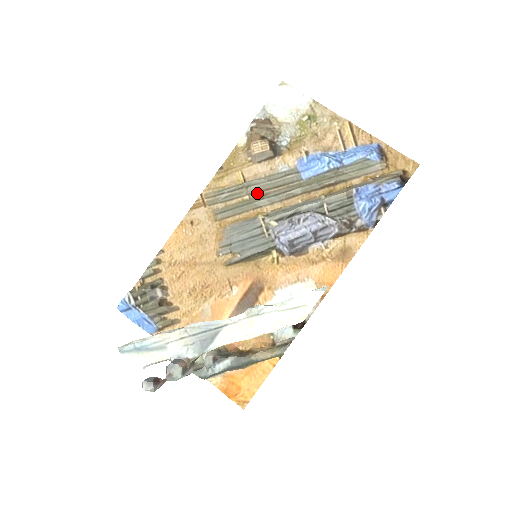
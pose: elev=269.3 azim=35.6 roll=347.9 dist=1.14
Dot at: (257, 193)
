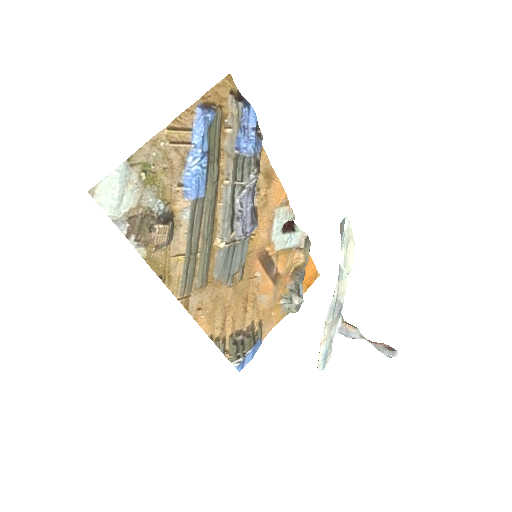
Dot at: (198, 244)
